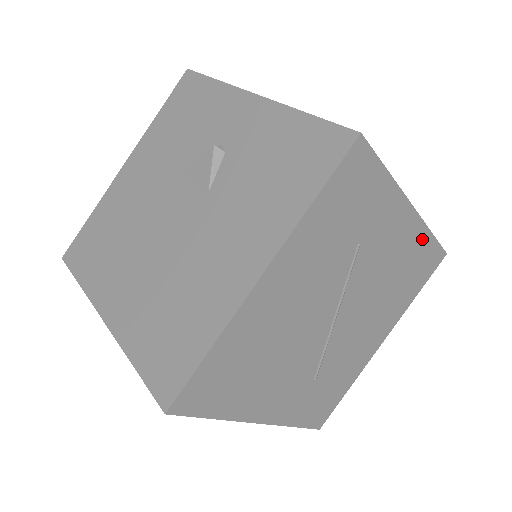
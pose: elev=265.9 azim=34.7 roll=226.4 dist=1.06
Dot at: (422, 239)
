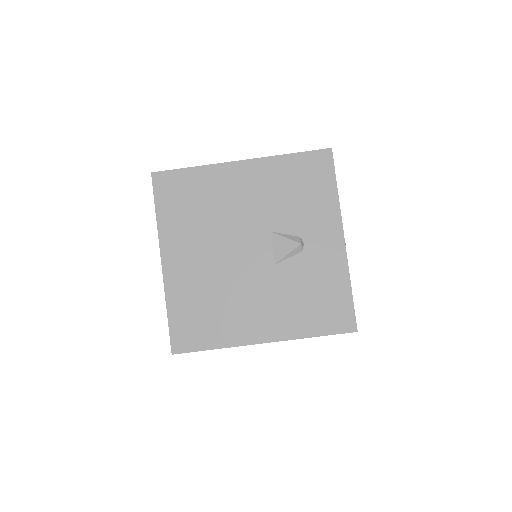
Dot at: occluded
